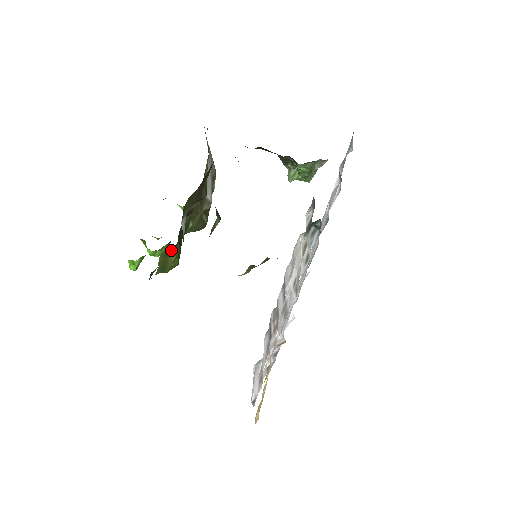
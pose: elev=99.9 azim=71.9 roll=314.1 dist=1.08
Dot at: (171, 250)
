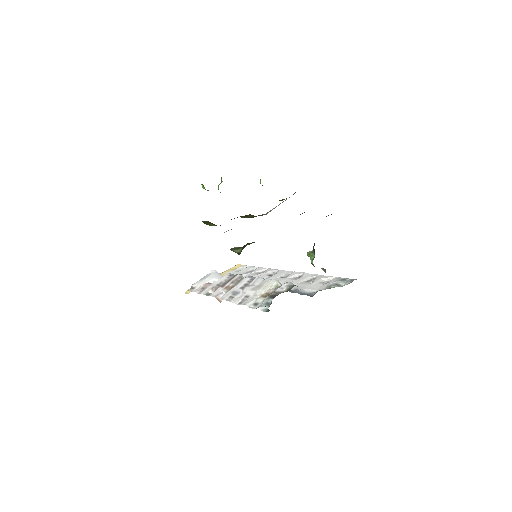
Dot at: occluded
